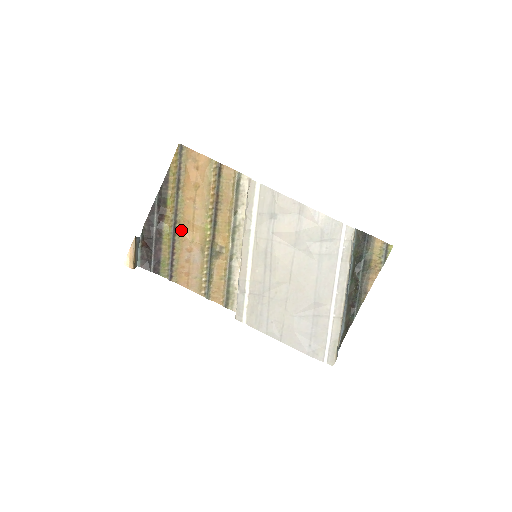
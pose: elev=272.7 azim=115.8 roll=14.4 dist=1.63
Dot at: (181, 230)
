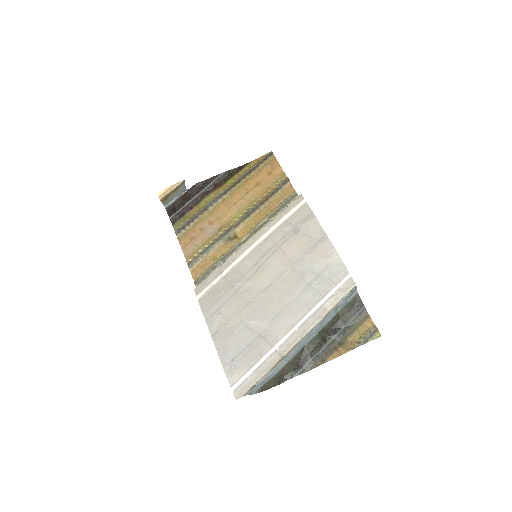
Dot at: (219, 206)
